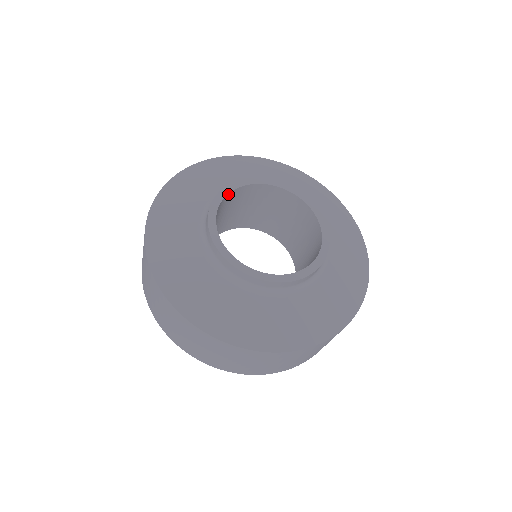
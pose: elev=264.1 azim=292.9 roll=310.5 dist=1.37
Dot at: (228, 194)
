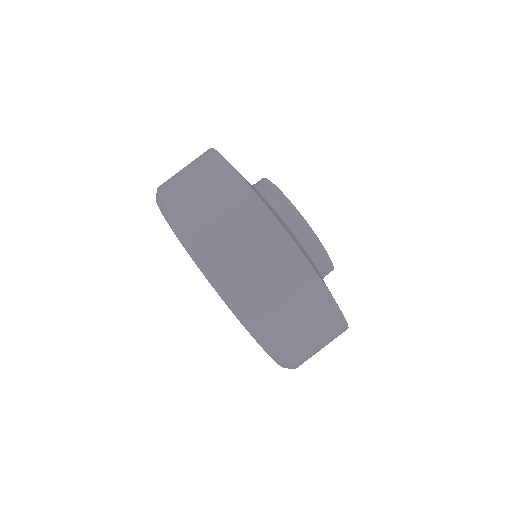
Dot at: occluded
